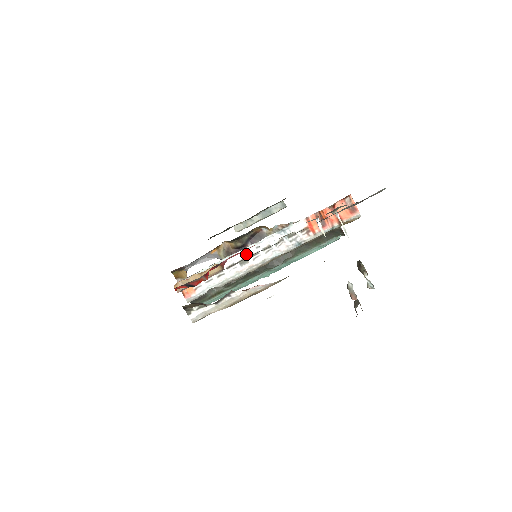
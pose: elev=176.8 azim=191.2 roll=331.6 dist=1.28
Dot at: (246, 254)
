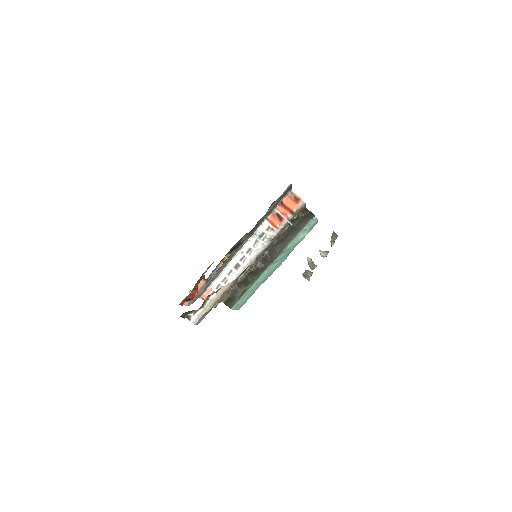
Dot at: (237, 260)
